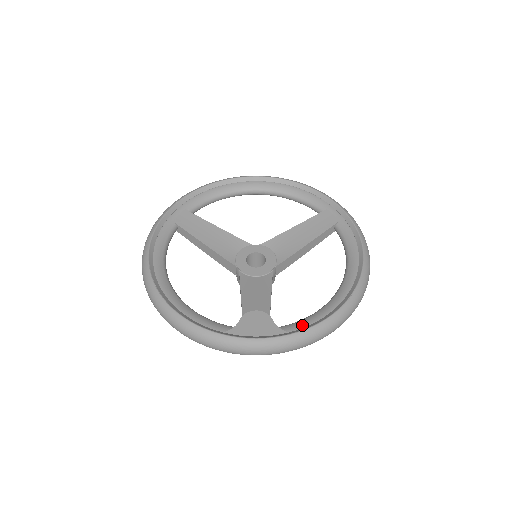
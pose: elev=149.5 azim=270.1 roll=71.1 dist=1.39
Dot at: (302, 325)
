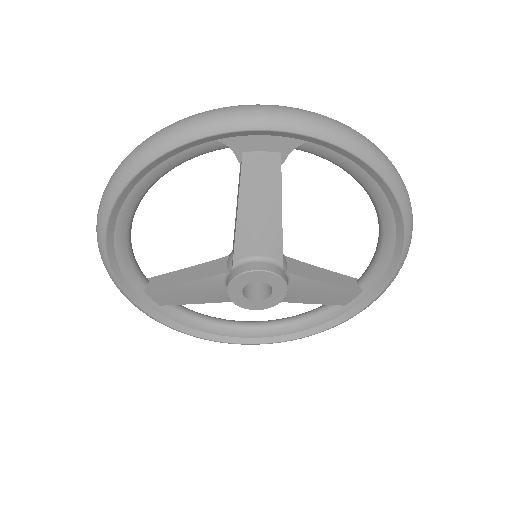
Dot at: occluded
